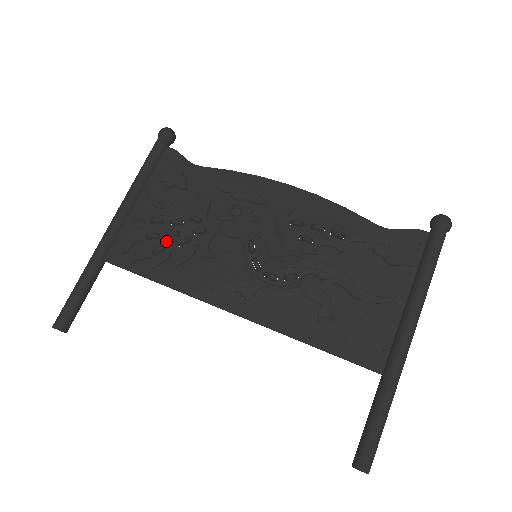
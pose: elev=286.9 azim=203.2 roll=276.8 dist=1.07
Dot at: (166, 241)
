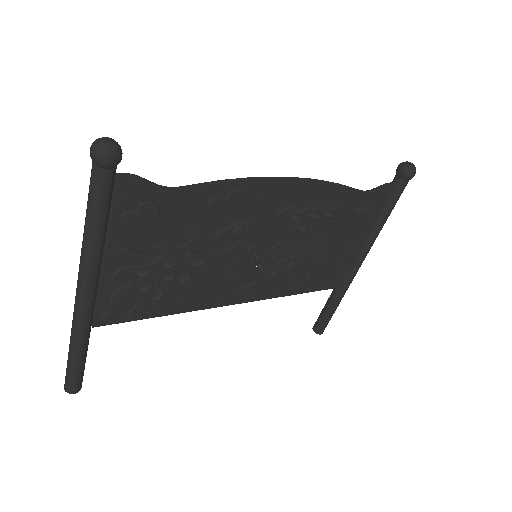
Dot at: (164, 286)
